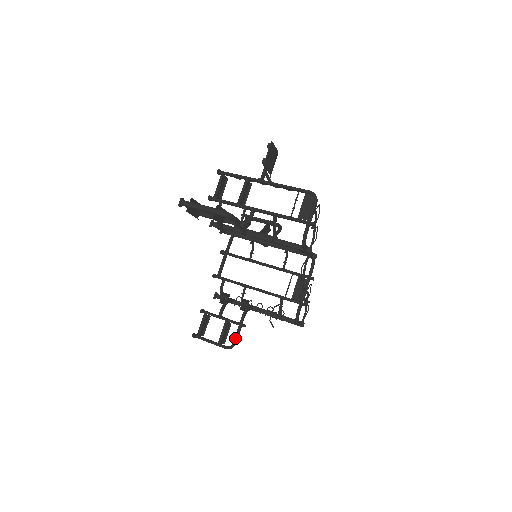
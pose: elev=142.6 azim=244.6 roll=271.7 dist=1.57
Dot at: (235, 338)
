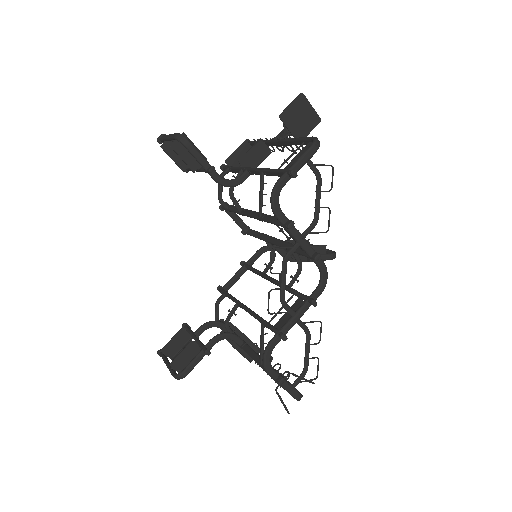
Dot at: (188, 364)
